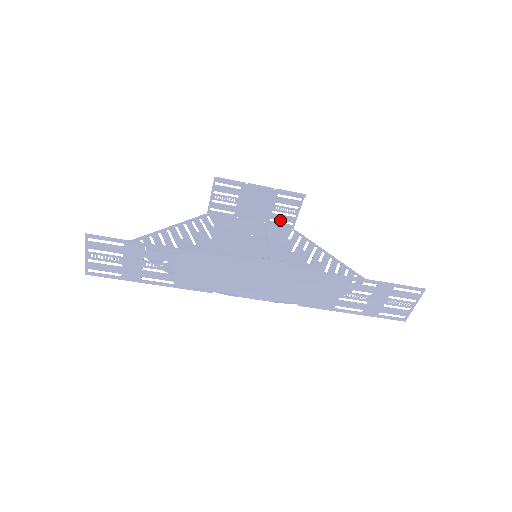
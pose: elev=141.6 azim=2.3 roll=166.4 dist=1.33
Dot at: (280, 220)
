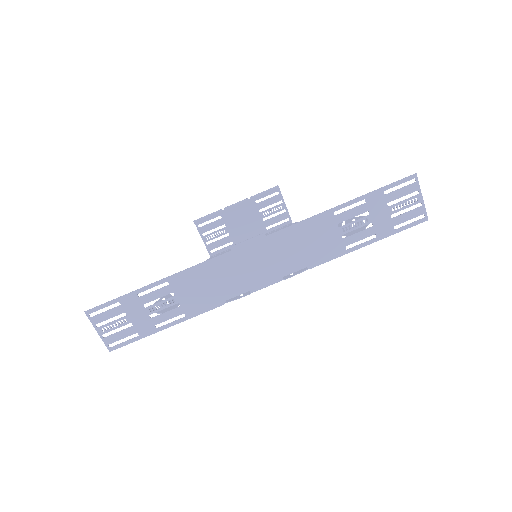
Dot at: occluded
